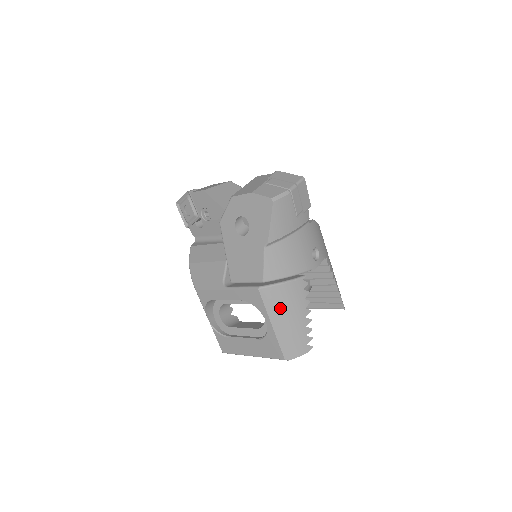
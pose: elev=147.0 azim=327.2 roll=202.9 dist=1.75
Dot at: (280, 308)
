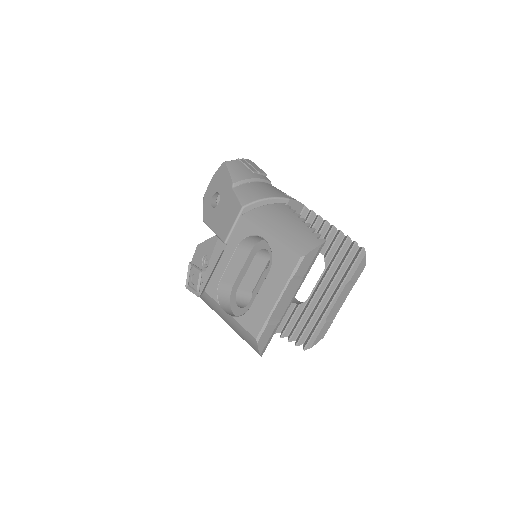
Dot at: (270, 220)
